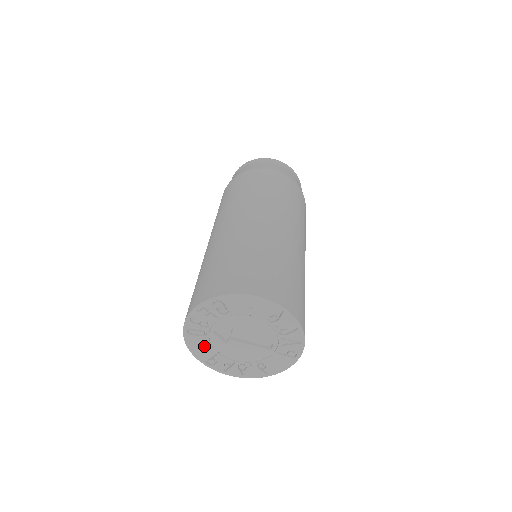
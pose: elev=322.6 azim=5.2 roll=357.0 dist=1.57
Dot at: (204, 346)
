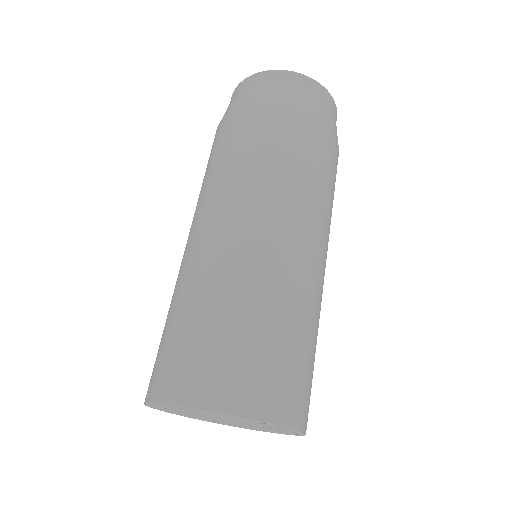
Dot at: (180, 413)
